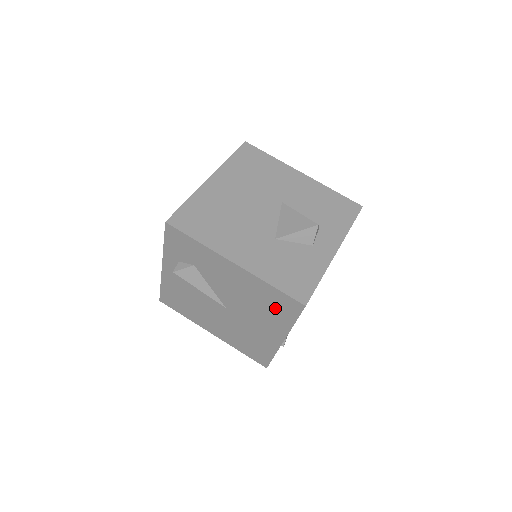
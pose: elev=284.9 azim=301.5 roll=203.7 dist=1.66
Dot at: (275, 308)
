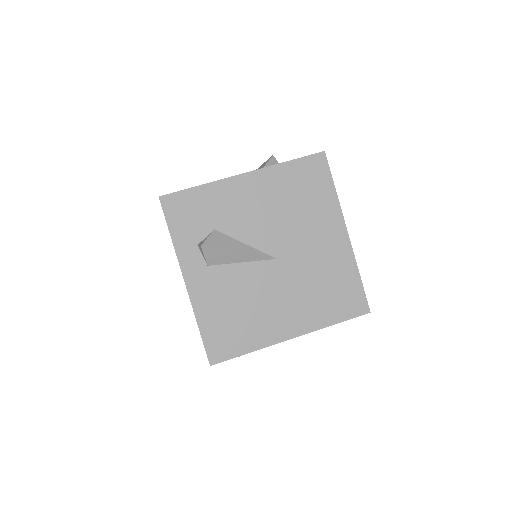
Dot at: (309, 190)
